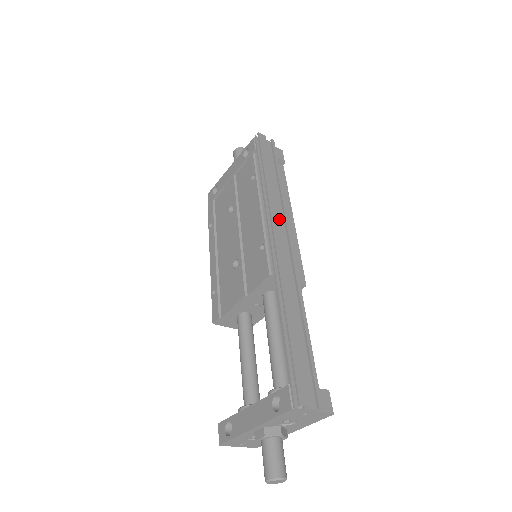
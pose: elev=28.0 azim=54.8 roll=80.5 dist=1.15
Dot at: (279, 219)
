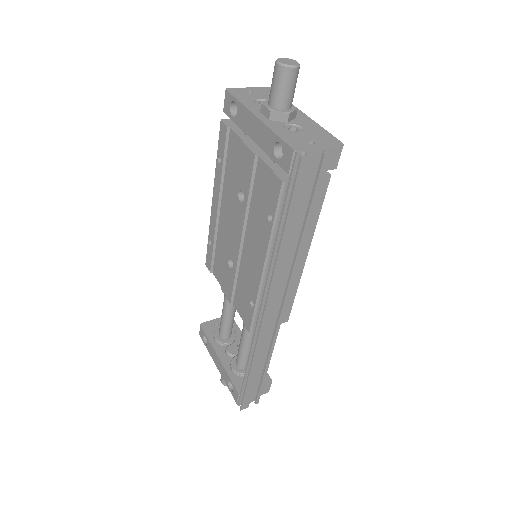
Dot at: (281, 281)
